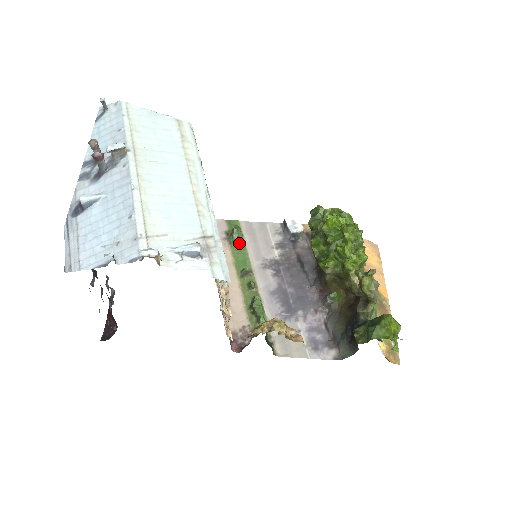
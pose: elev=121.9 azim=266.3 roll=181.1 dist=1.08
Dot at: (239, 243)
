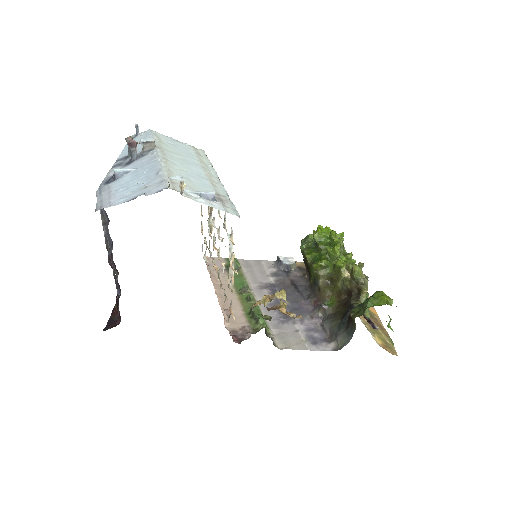
Dot at: occluded
